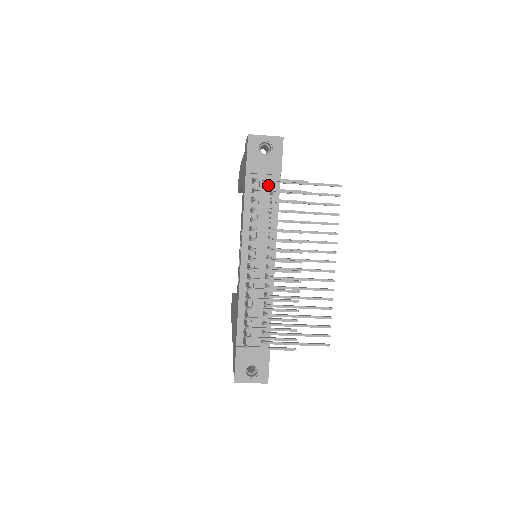
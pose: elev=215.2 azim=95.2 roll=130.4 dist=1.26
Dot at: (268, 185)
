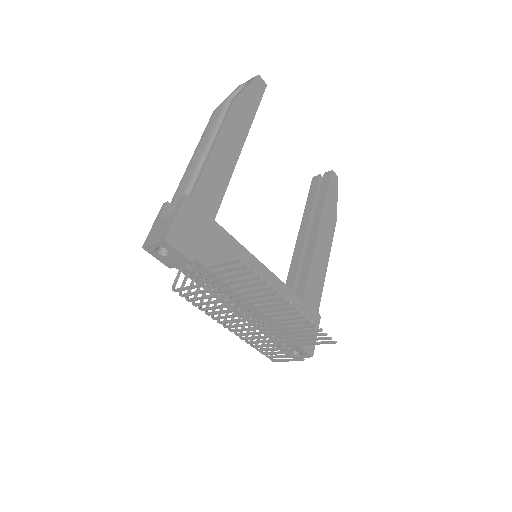
Dot at: (194, 266)
